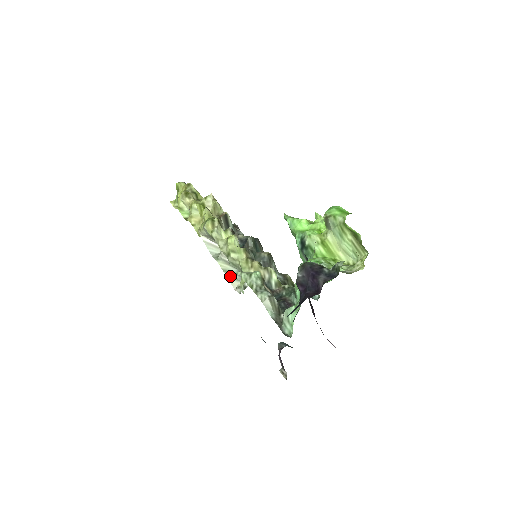
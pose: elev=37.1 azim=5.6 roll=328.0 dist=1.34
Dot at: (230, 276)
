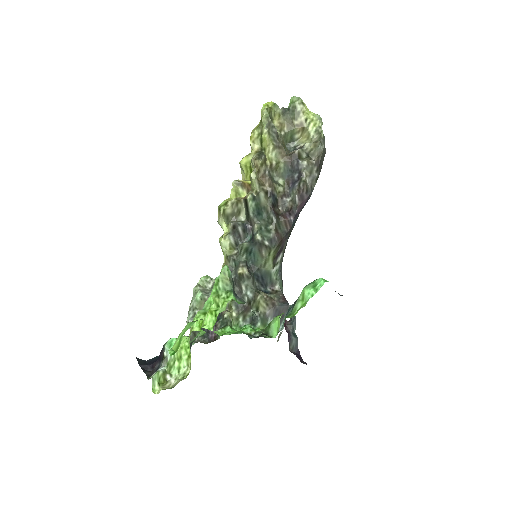
Dot at: occluded
